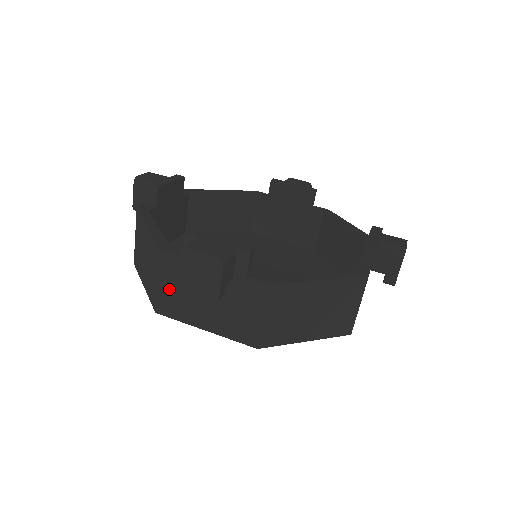
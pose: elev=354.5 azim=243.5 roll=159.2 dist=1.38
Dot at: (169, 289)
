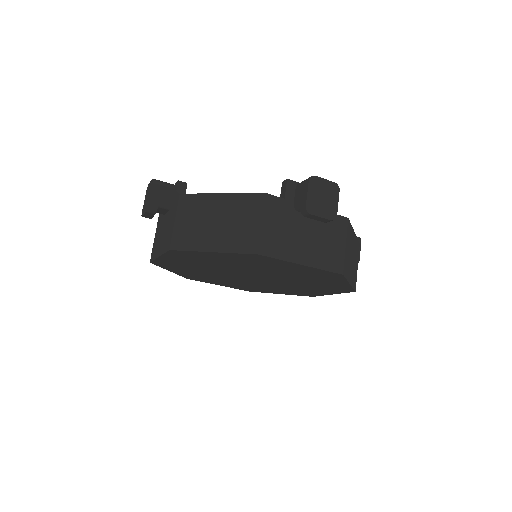
Dot at: (273, 229)
